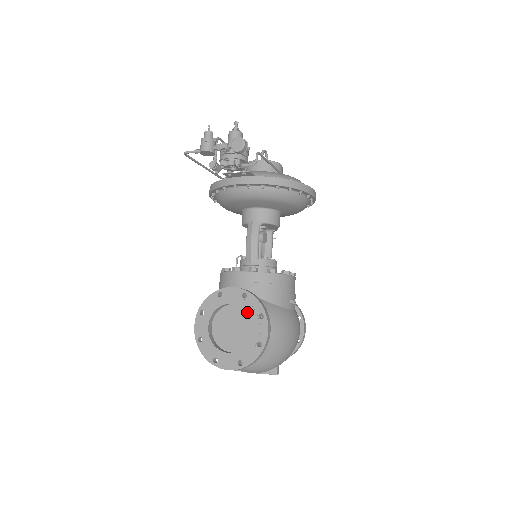
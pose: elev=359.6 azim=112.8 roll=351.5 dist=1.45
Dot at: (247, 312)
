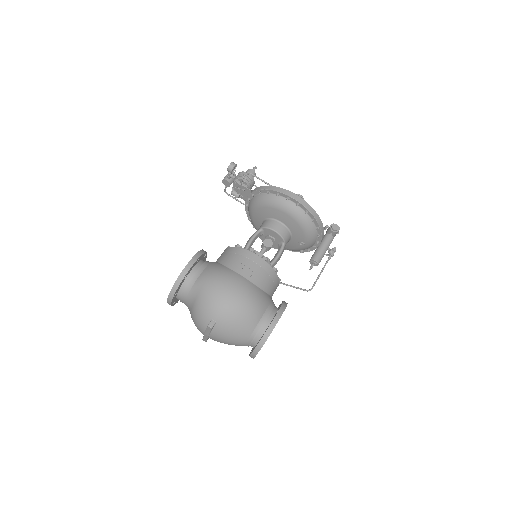
Dot at: occluded
